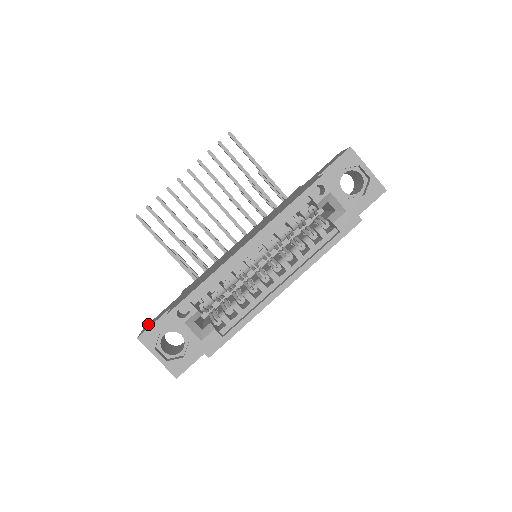
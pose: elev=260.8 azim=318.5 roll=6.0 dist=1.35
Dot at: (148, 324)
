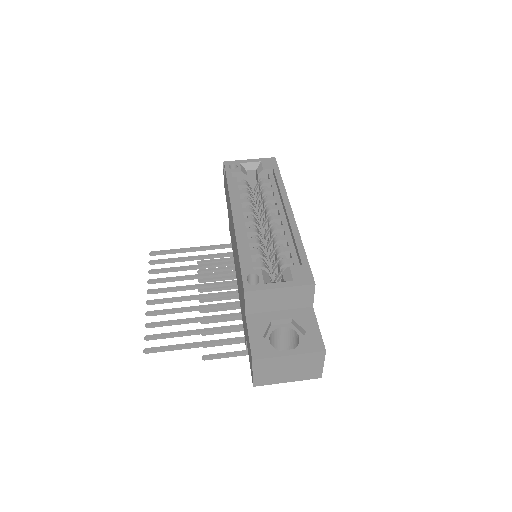
Dot at: (251, 373)
